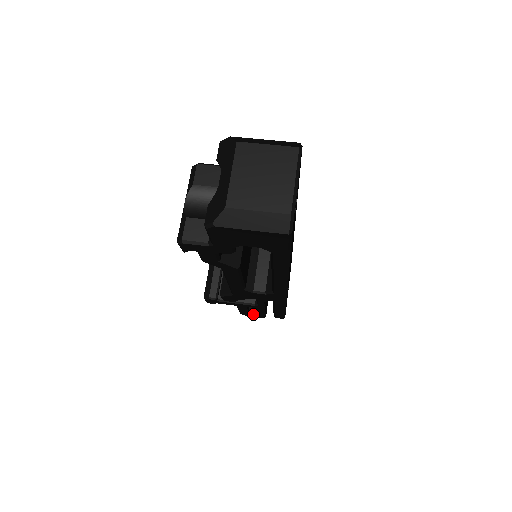
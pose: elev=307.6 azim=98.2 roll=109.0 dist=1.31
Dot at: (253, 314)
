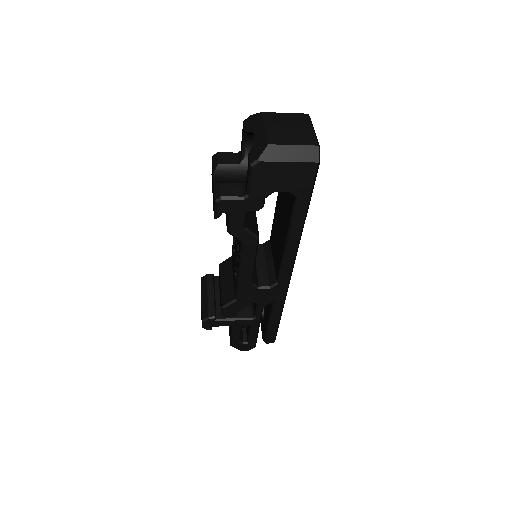
Dot at: (244, 343)
